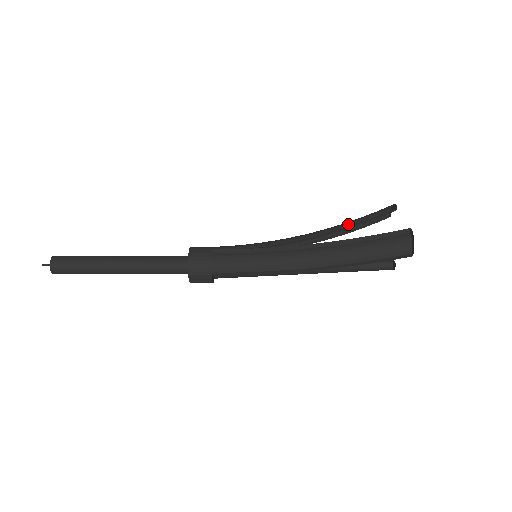
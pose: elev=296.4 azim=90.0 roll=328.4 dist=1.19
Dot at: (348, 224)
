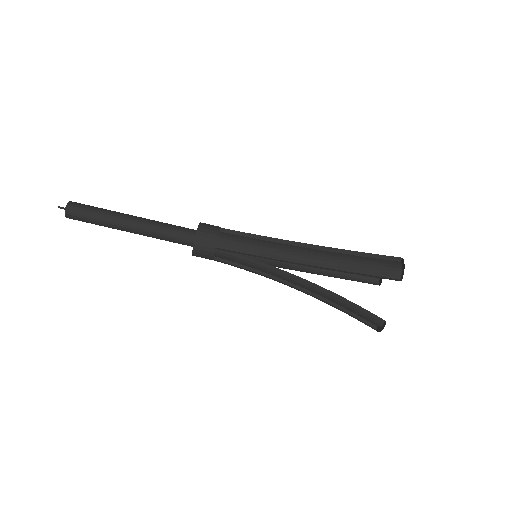
Dot at: occluded
